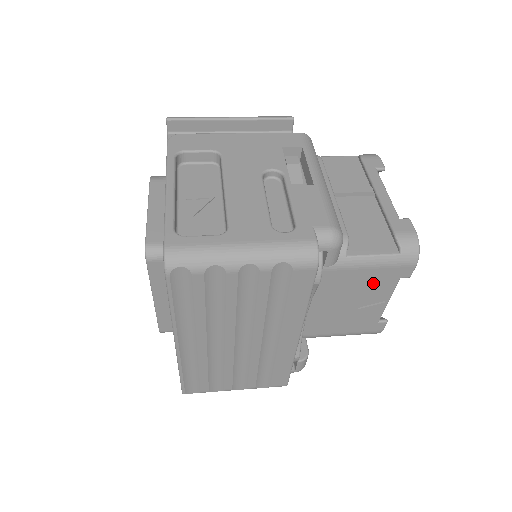
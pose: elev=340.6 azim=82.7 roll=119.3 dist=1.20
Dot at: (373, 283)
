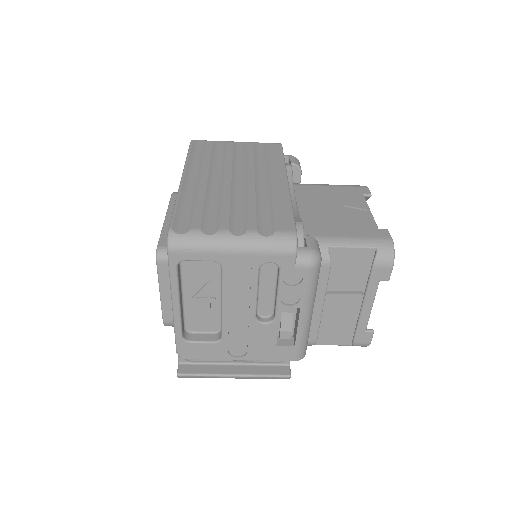
Dot at: (343, 196)
